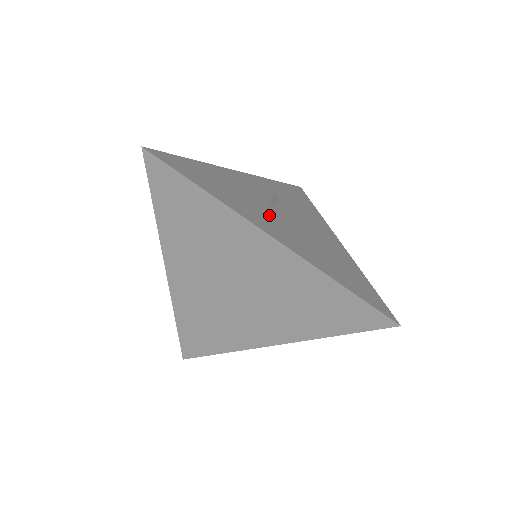
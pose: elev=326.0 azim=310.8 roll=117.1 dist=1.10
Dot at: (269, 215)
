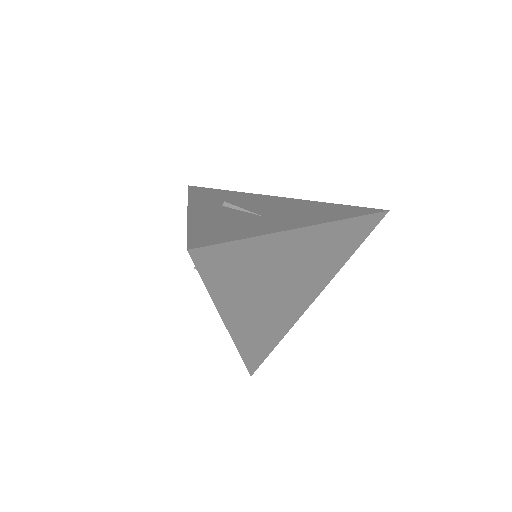
Dot at: (267, 218)
